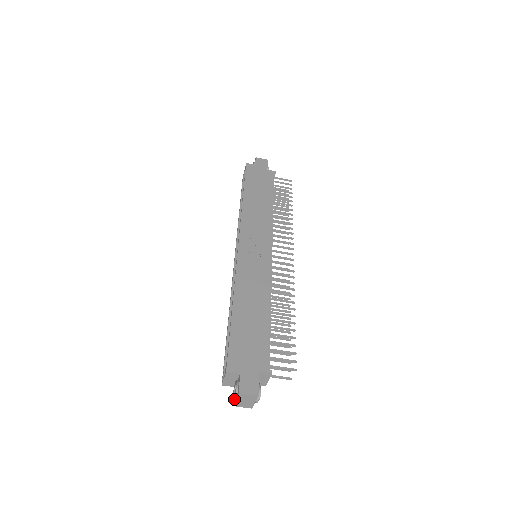
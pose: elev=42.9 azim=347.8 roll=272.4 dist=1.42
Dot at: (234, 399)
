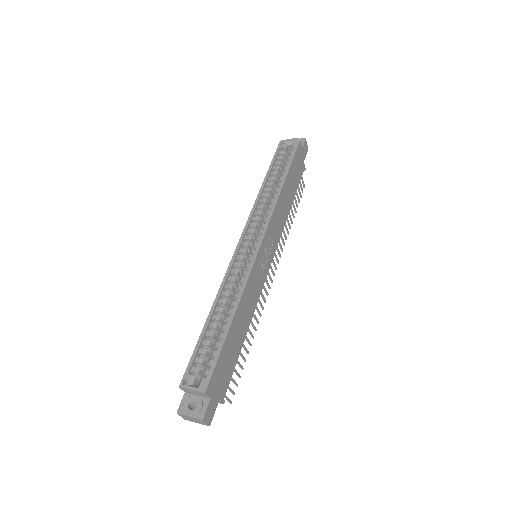
Dot at: (188, 415)
